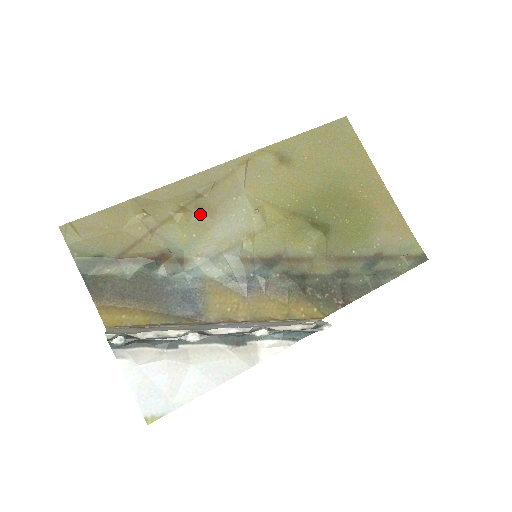
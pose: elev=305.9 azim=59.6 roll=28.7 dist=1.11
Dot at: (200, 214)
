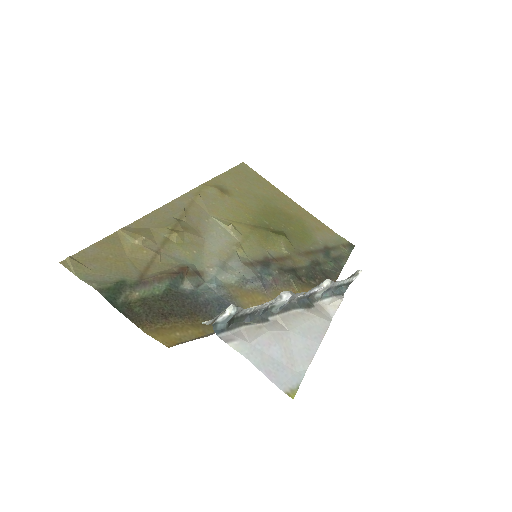
Dot at: (189, 234)
